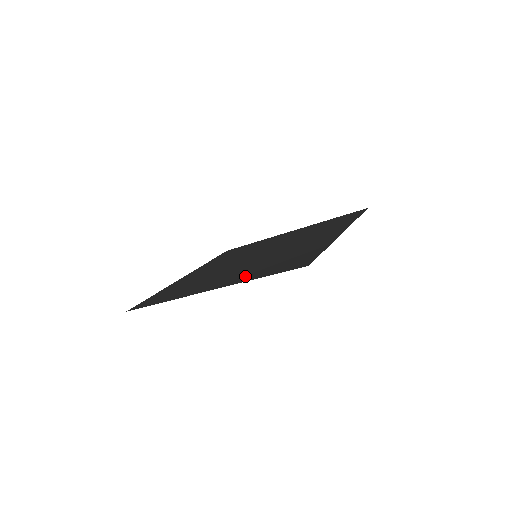
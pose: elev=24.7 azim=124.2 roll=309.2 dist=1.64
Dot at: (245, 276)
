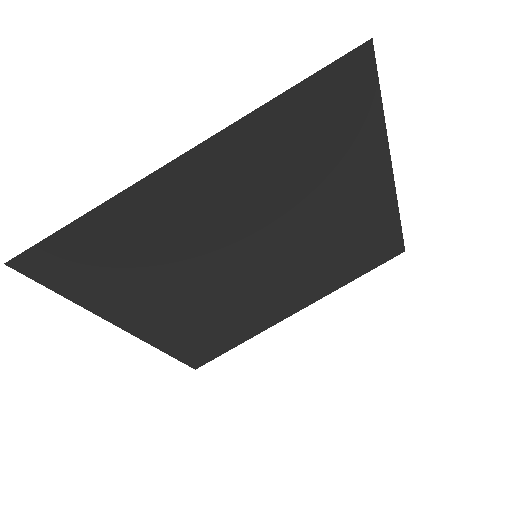
Dot at: (254, 145)
